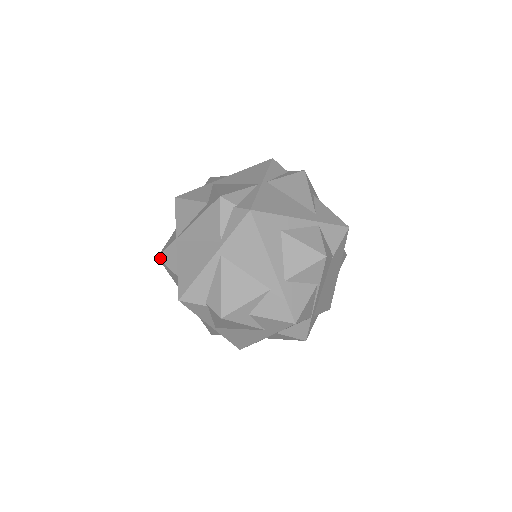
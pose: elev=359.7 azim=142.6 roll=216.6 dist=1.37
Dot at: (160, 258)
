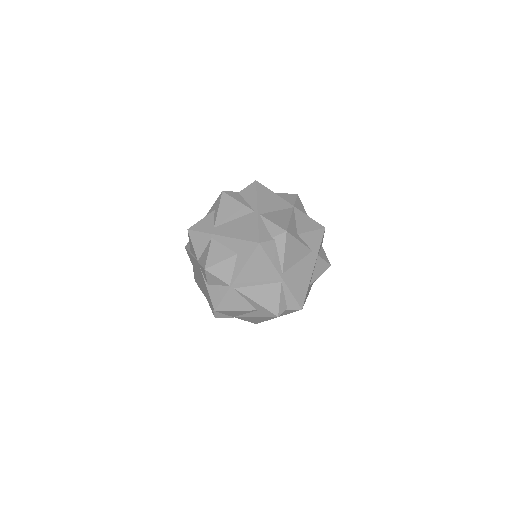
Dot at: occluded
